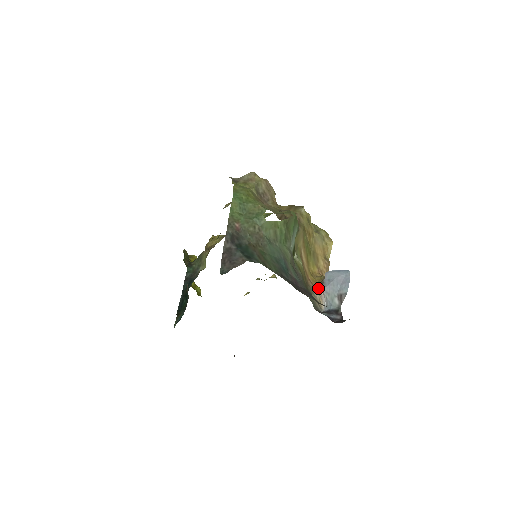
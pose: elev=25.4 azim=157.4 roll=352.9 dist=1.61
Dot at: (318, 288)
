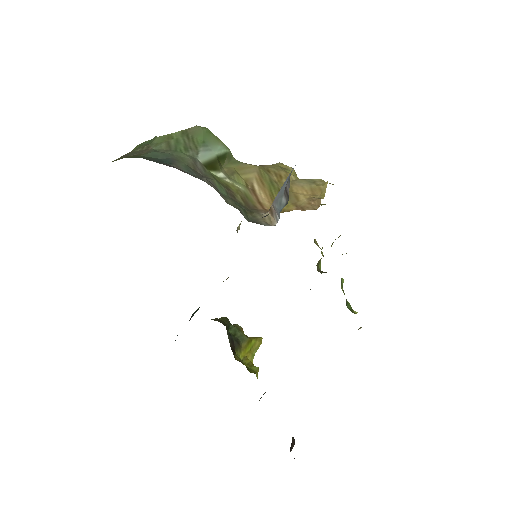
Dot at: occluded
